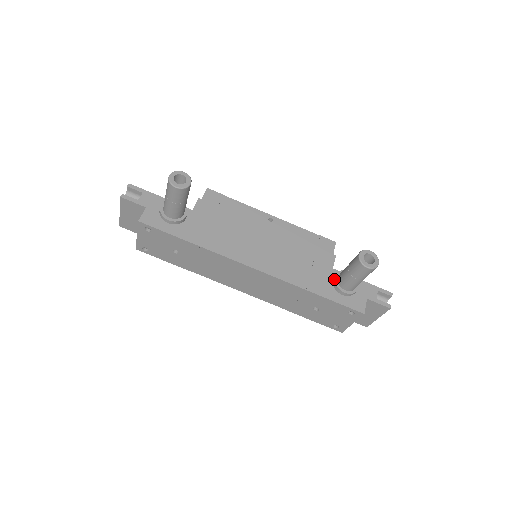
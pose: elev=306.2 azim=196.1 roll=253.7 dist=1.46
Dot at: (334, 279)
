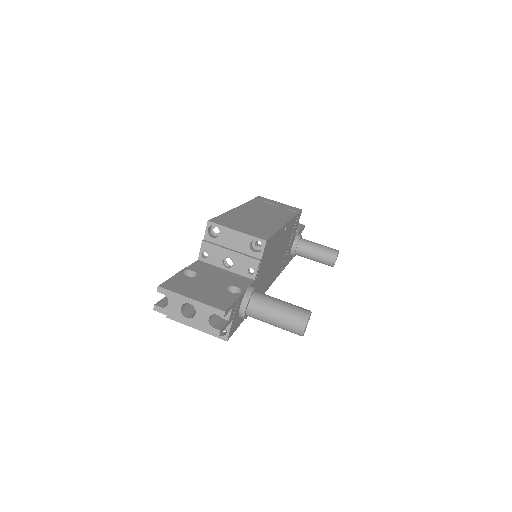
Dot at: (295, 251)
